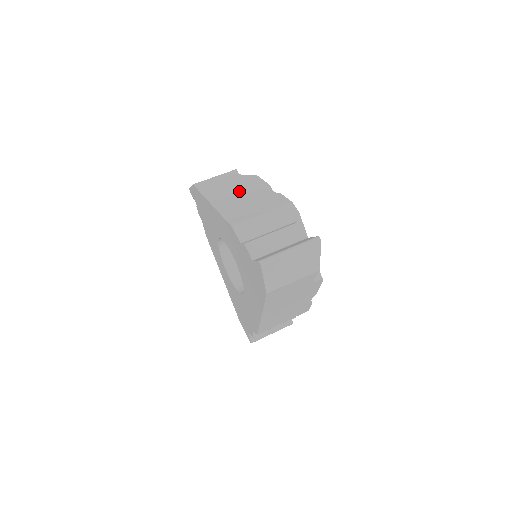
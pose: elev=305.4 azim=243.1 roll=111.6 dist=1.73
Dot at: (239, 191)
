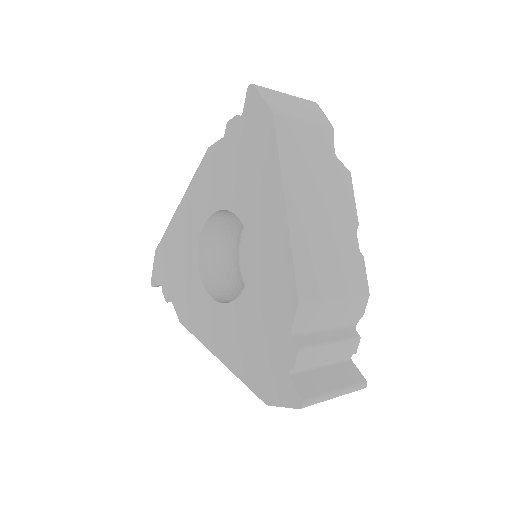
Dot at: occluded
